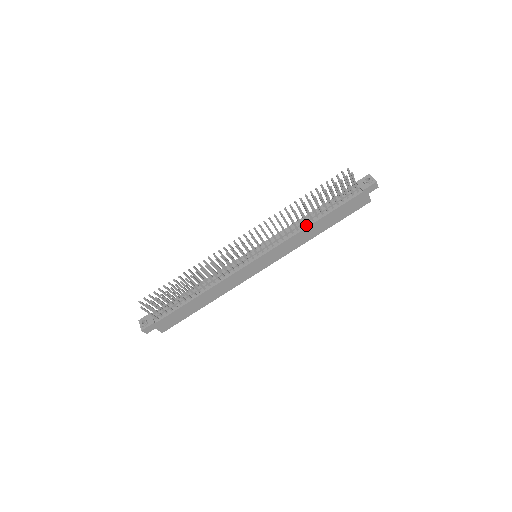
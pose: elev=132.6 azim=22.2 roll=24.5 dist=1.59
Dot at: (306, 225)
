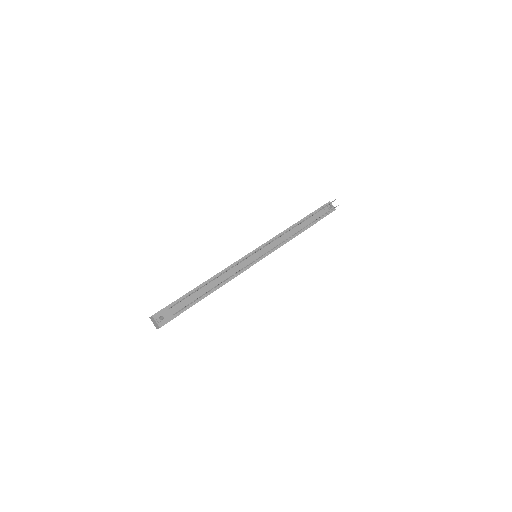
Dot at: (294, 235)
